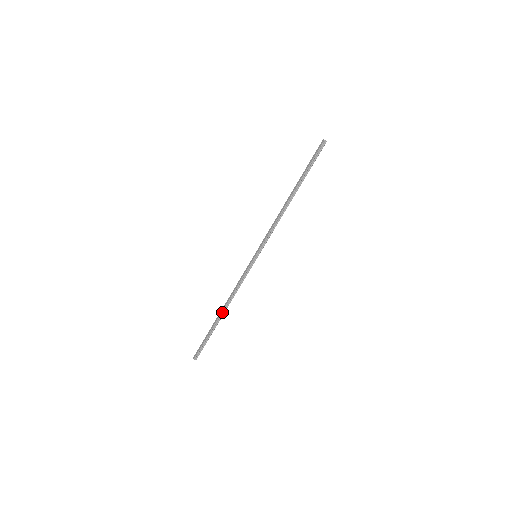
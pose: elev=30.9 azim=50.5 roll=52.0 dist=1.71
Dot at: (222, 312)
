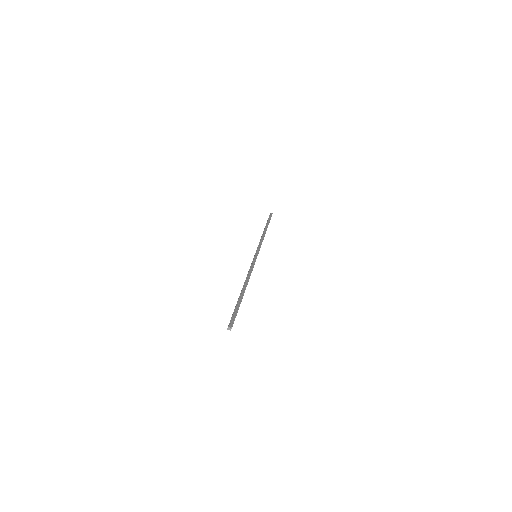
Dot at: (243, 287)
